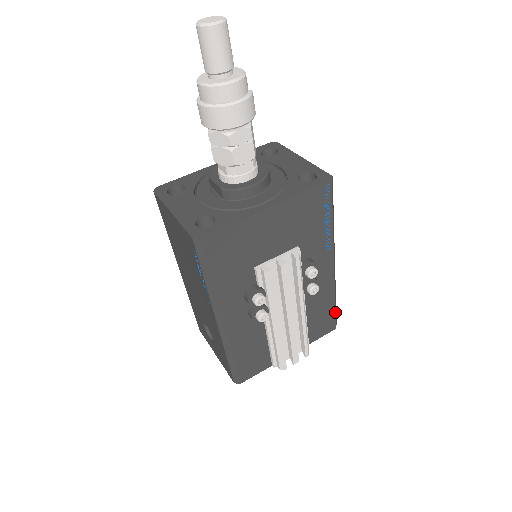
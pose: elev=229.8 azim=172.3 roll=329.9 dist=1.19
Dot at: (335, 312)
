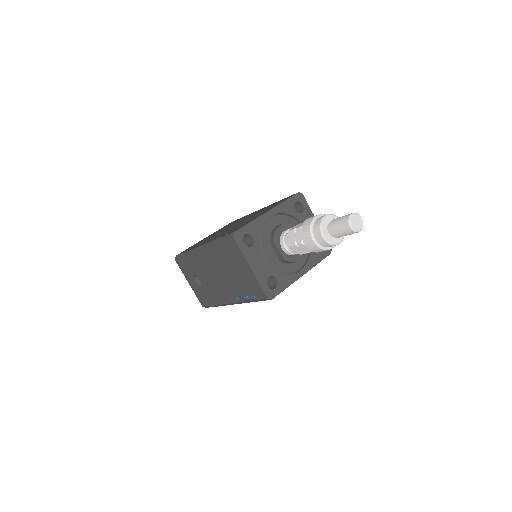
Dot at: occluded
